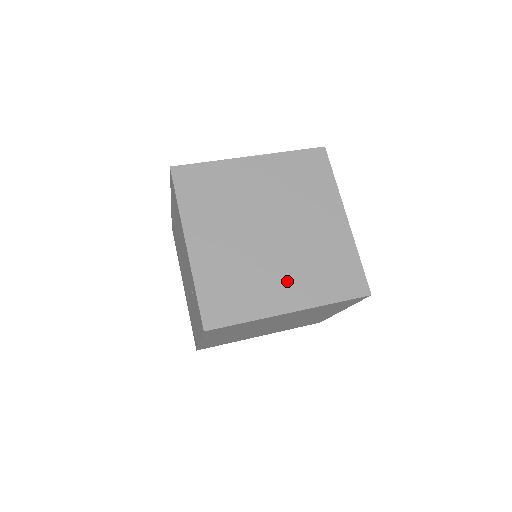
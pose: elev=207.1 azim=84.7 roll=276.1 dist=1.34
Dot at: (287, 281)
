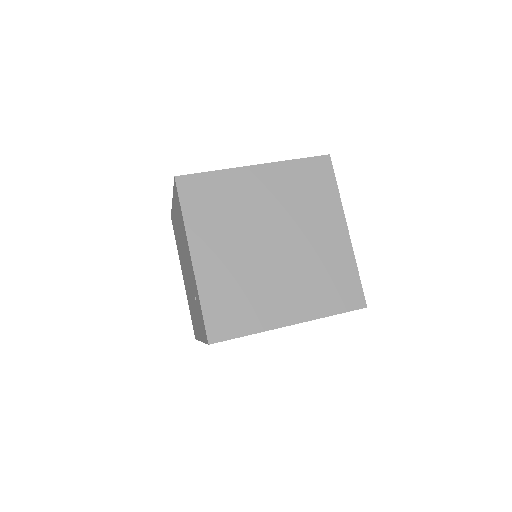
Dot at: (288, 294)
